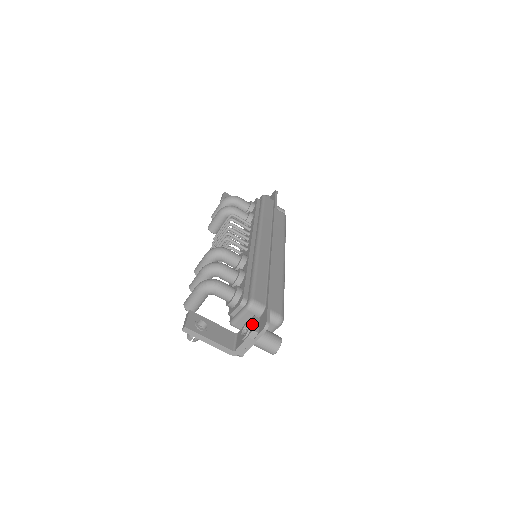
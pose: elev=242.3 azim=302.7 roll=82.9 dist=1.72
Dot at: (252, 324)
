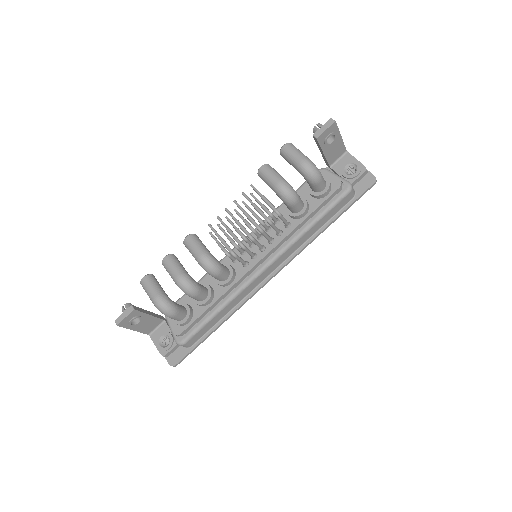
Dot at: (169, 350)
